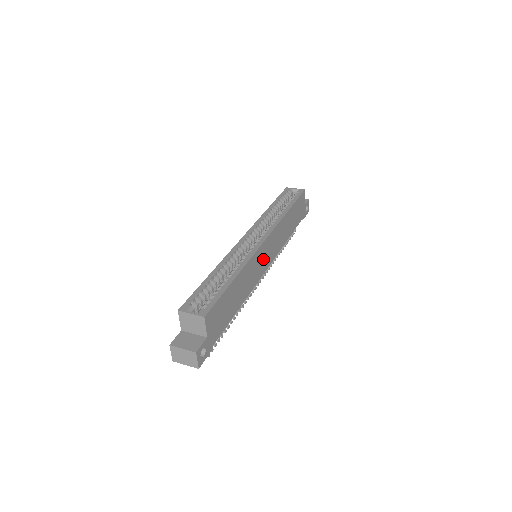
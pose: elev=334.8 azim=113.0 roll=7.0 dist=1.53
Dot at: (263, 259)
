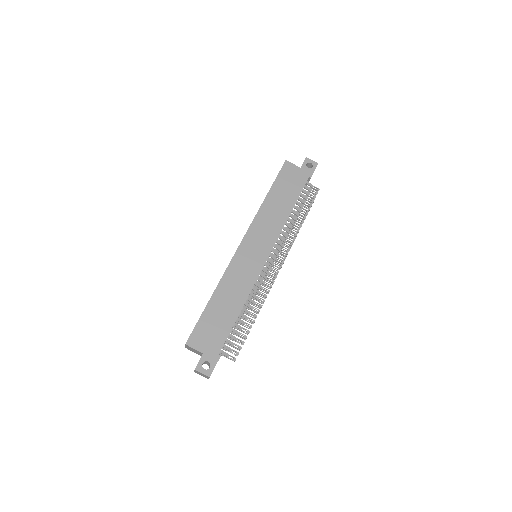
Dot at: (251, 257)
